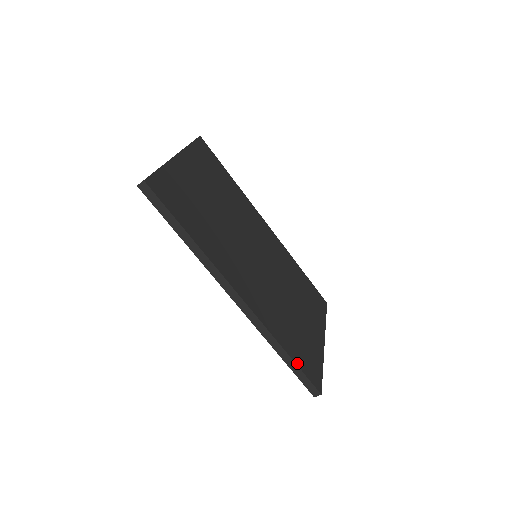
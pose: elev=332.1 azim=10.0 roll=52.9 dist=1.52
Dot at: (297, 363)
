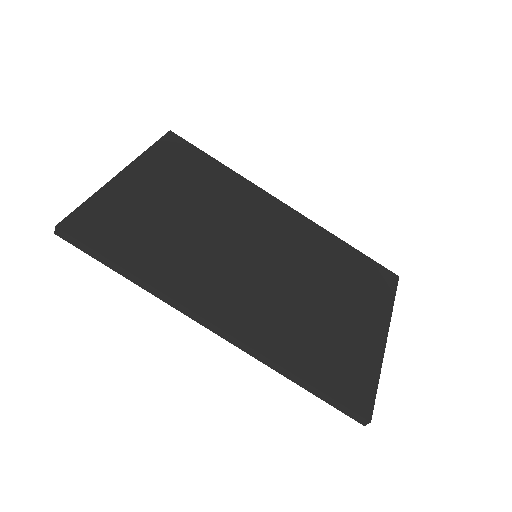
Dot at: (322, 388)
